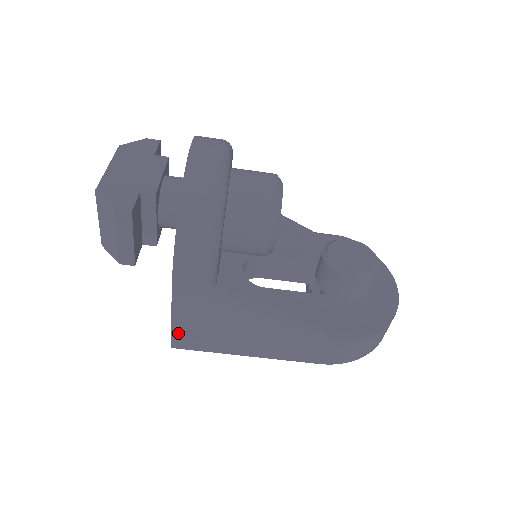
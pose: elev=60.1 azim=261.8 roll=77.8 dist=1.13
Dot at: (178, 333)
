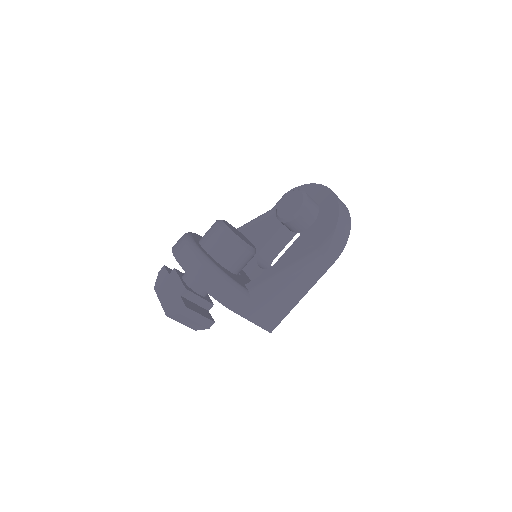
Dot at: (264, 325)
